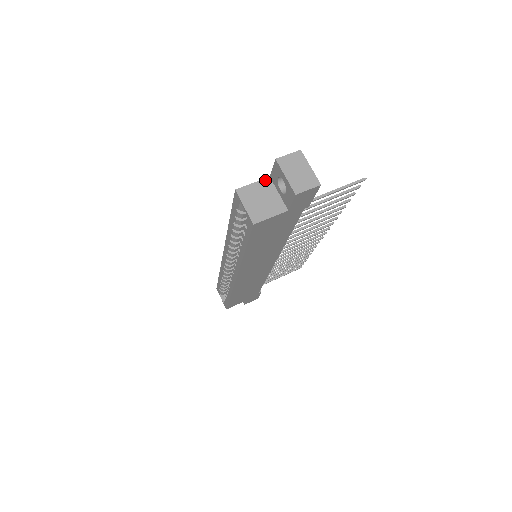
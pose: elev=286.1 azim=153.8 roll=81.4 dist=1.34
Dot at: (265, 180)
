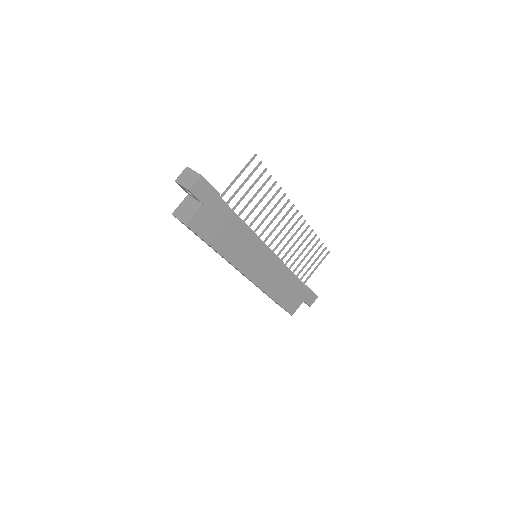
Dot at: (186, 198)
